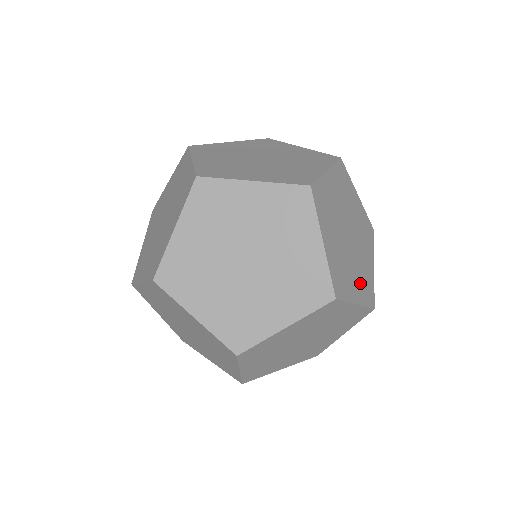
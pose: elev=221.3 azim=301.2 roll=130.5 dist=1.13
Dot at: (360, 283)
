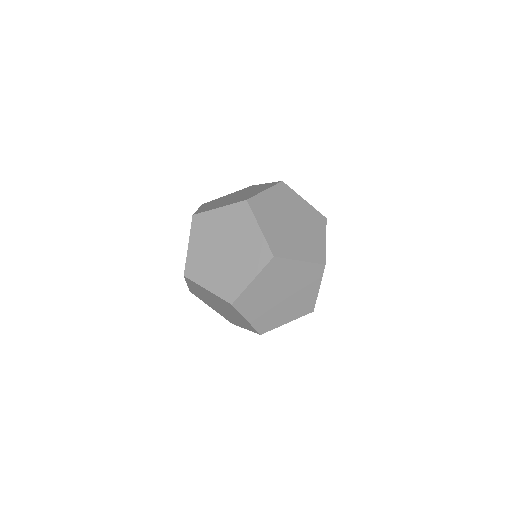
Dot at: occluded
